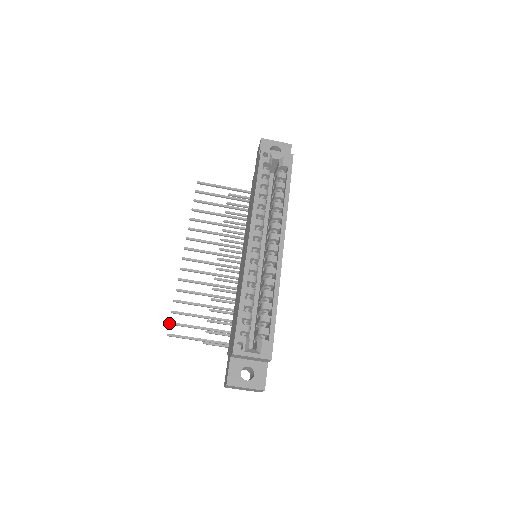
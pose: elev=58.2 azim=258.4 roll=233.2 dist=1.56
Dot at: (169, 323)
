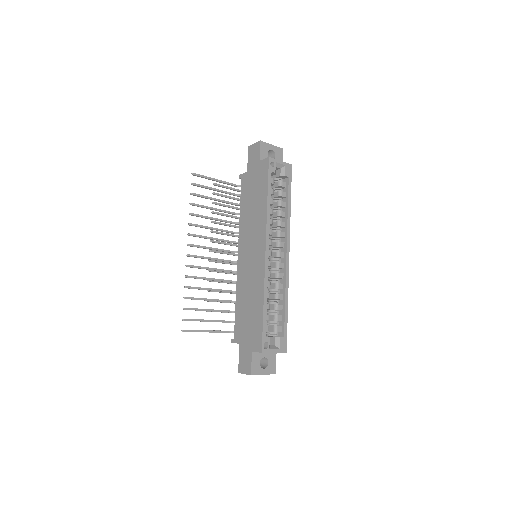
Dot at: (183, 320)
